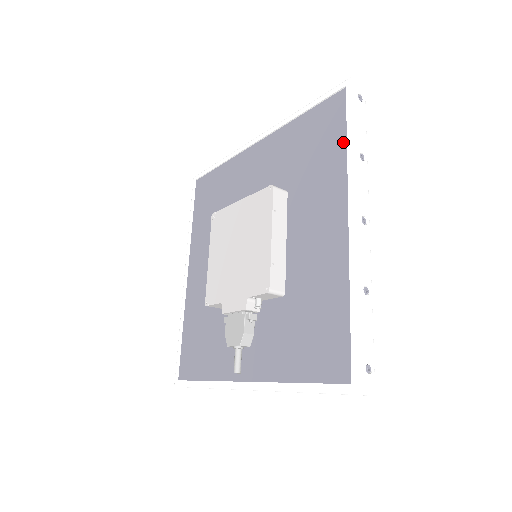
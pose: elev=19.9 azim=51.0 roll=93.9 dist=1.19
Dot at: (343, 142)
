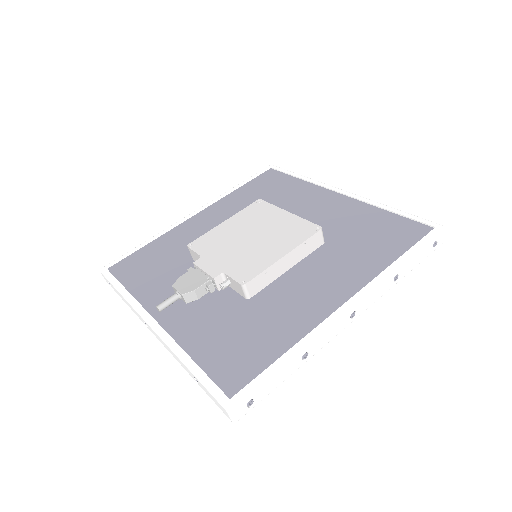
Dot at: (395, 256)
